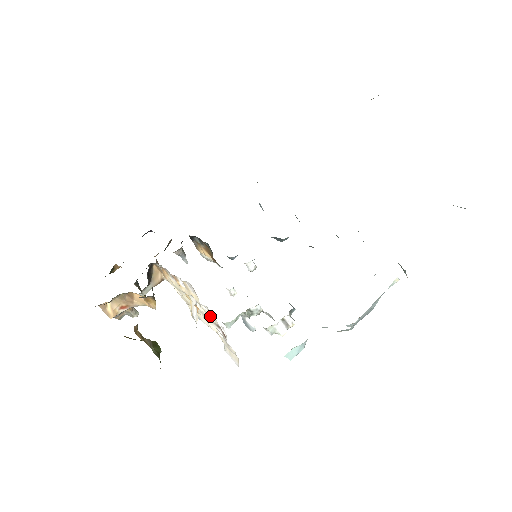
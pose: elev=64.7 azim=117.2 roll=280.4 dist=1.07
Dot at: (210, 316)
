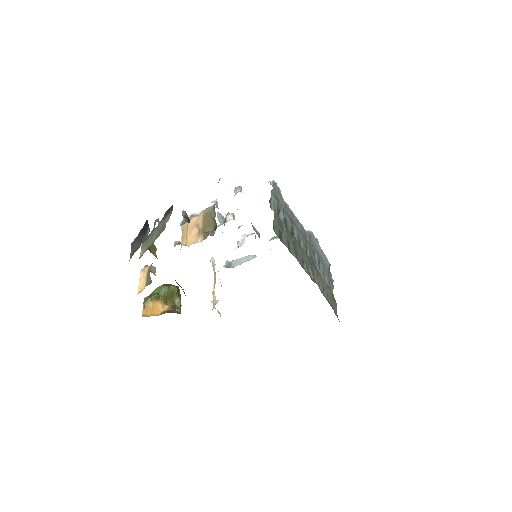
Dot at: occluded
